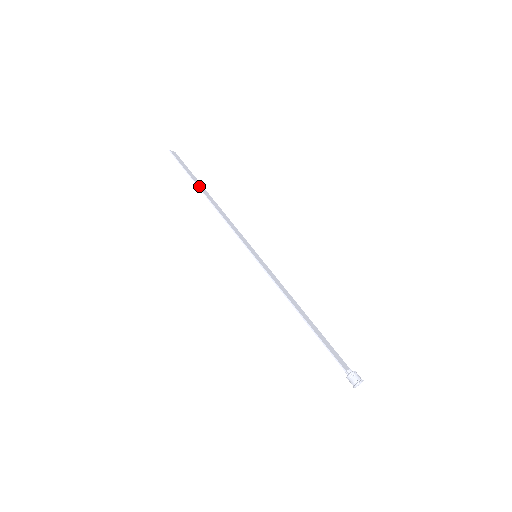
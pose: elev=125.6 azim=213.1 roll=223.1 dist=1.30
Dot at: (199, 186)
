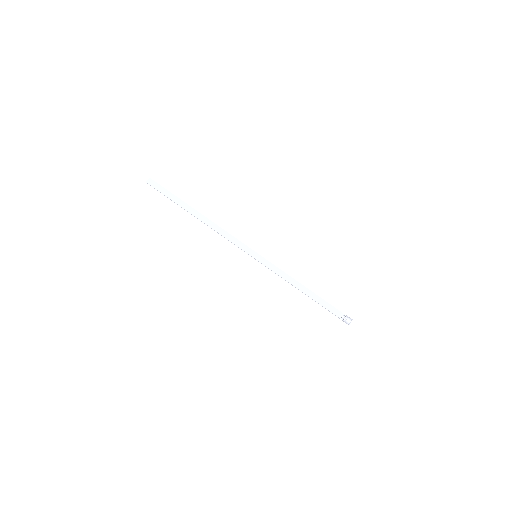
Dot at: (187, 210)
